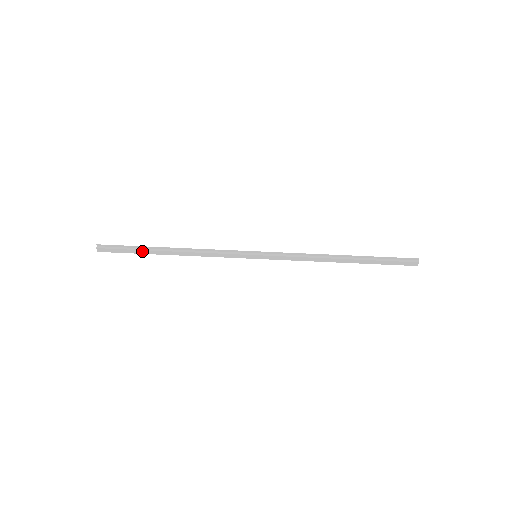
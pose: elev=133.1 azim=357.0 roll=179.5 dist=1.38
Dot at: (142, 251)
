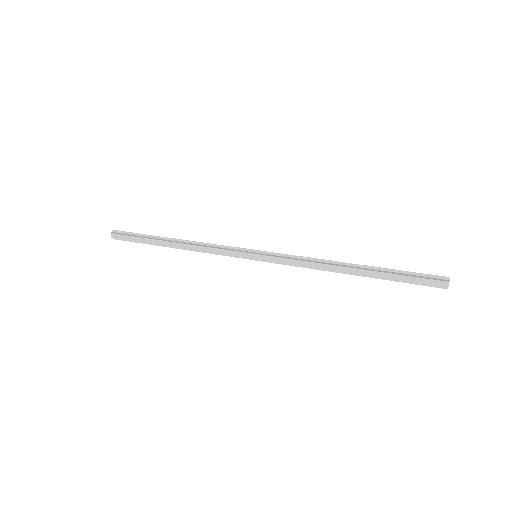
Dot at: (148, 240)
